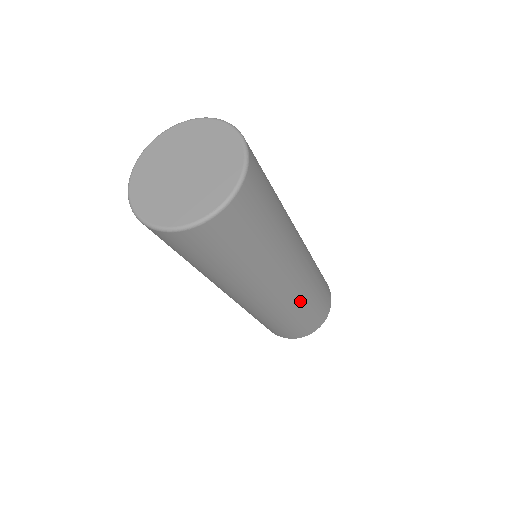
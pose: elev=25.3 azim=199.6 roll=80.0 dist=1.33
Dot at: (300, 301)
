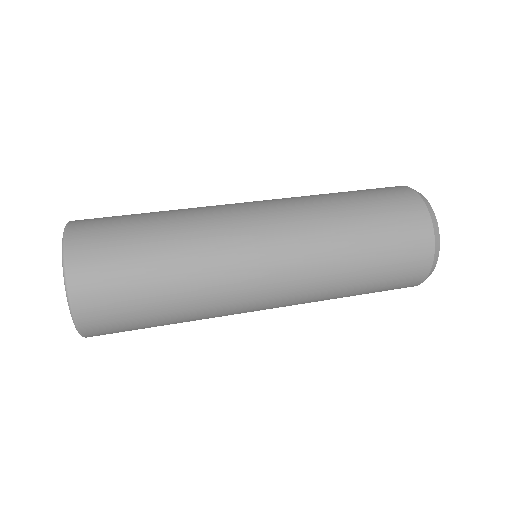
Dot at: occluded
